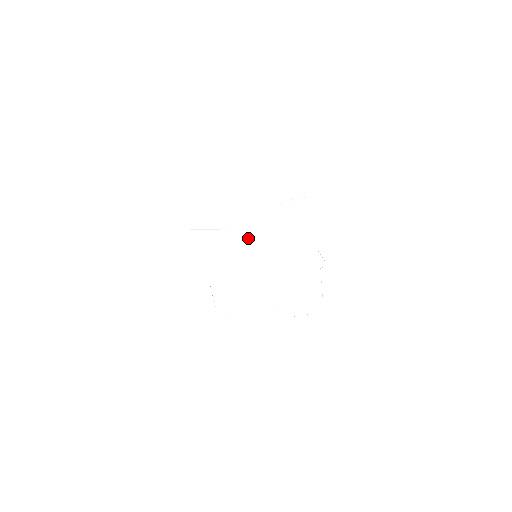
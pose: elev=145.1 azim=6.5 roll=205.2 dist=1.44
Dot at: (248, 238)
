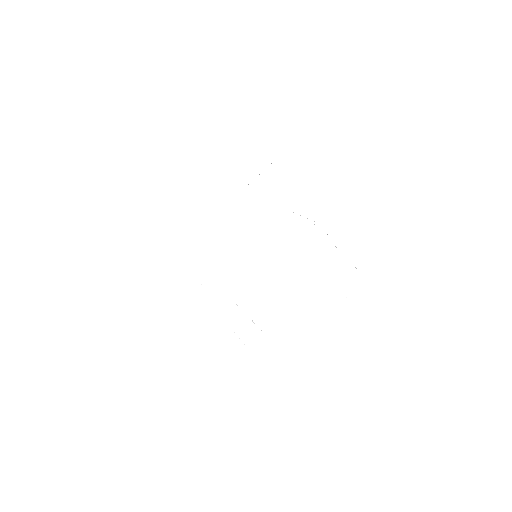
Dot at: (237, 243)
